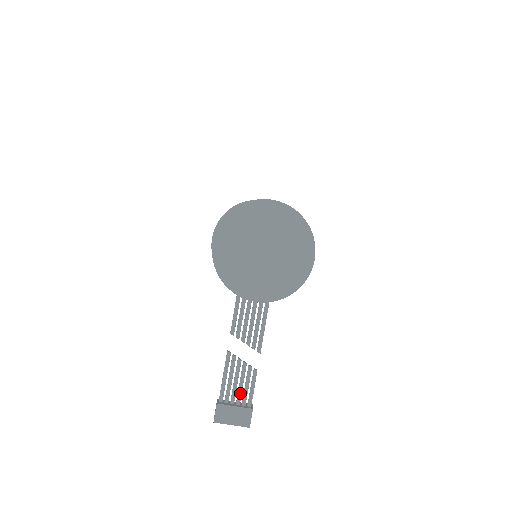
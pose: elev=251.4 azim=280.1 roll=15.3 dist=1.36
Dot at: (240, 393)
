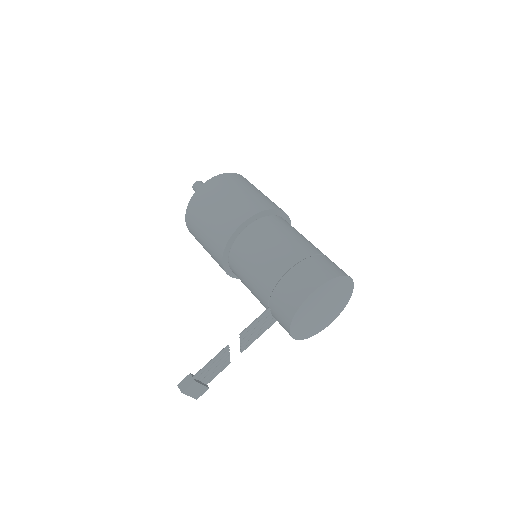
Dot at: (210, 375)
